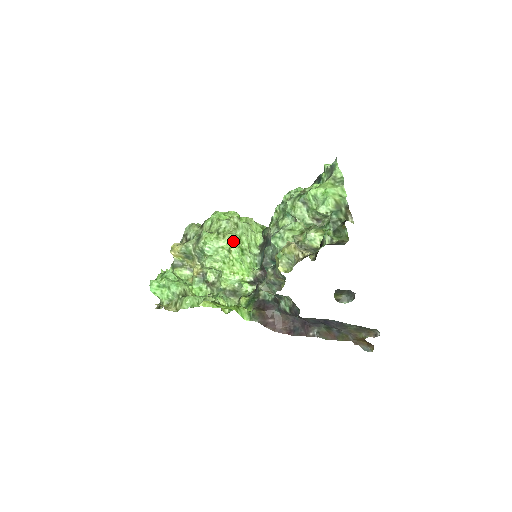
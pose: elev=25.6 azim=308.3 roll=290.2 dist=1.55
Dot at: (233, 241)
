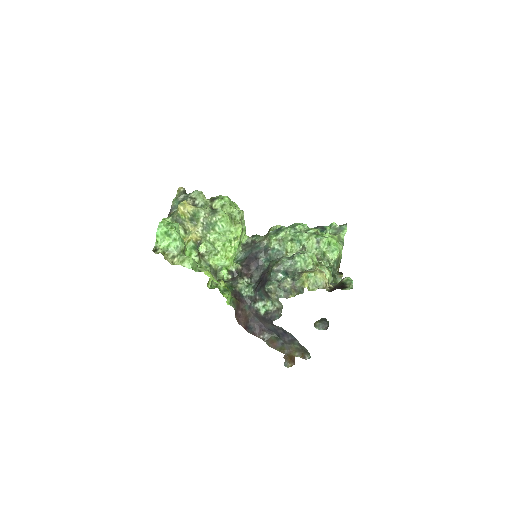
Dot at: (241, 232)
